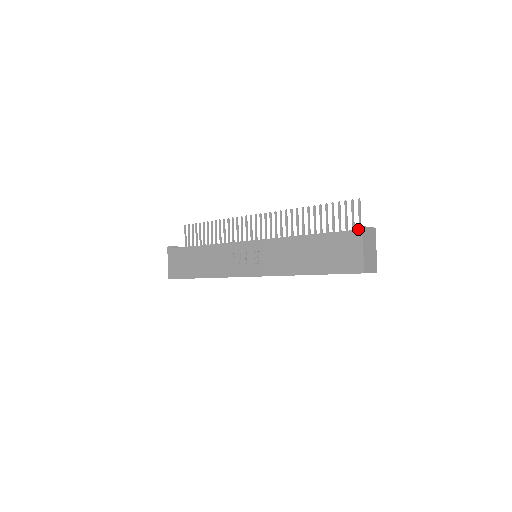
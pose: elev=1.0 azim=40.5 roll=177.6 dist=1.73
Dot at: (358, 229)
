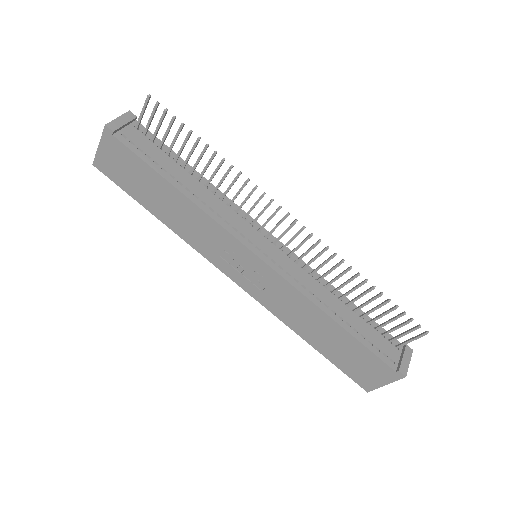
Dot at: (399, 375)
